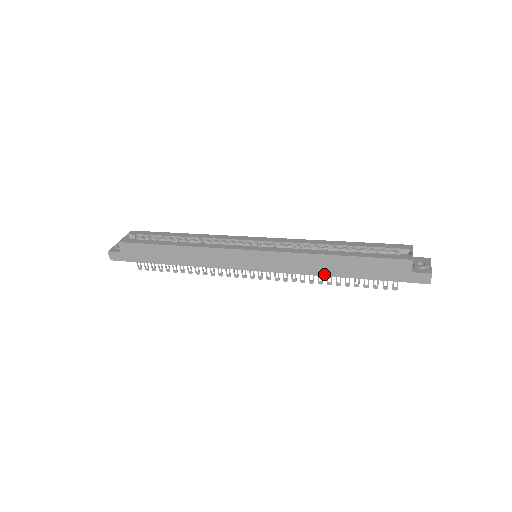
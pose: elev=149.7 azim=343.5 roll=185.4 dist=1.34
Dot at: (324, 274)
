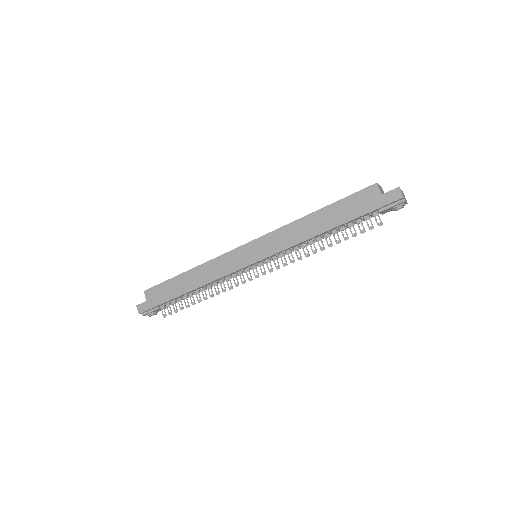
Dot at: (312, 235)
